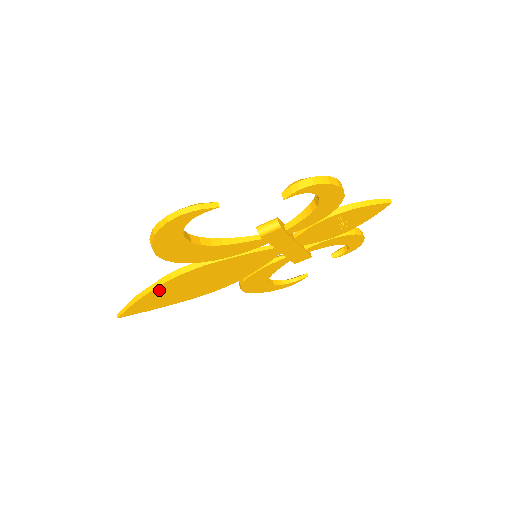
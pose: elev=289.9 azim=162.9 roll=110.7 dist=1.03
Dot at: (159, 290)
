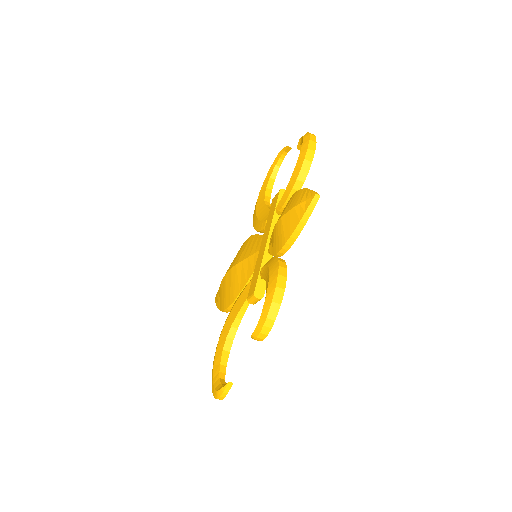
Dot at: occluded
